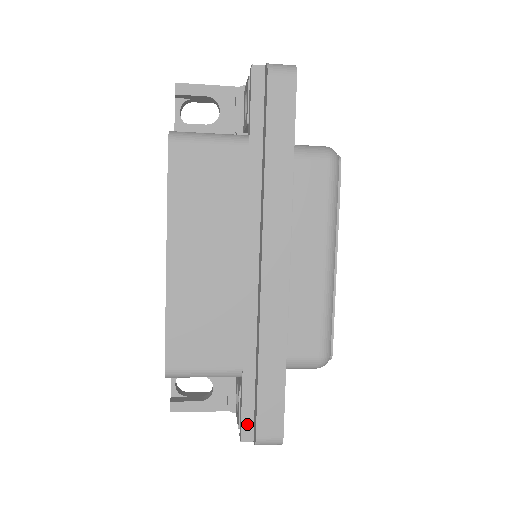
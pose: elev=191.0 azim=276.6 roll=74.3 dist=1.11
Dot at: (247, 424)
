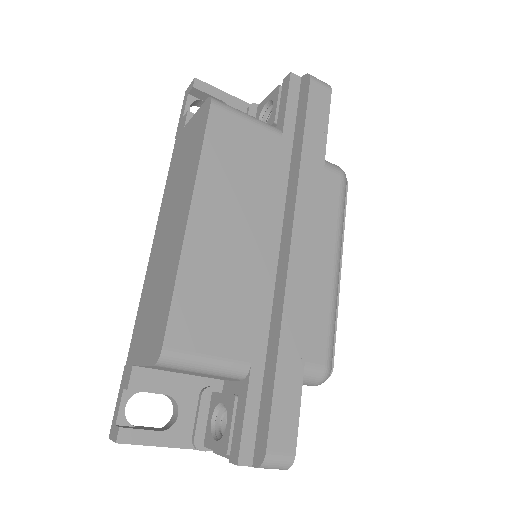
Dot at: (248, 440)
